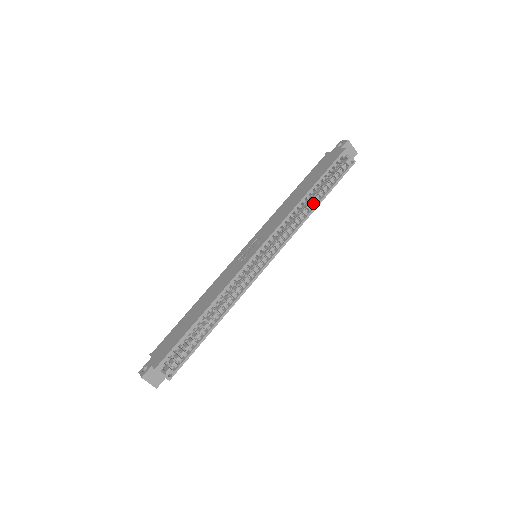
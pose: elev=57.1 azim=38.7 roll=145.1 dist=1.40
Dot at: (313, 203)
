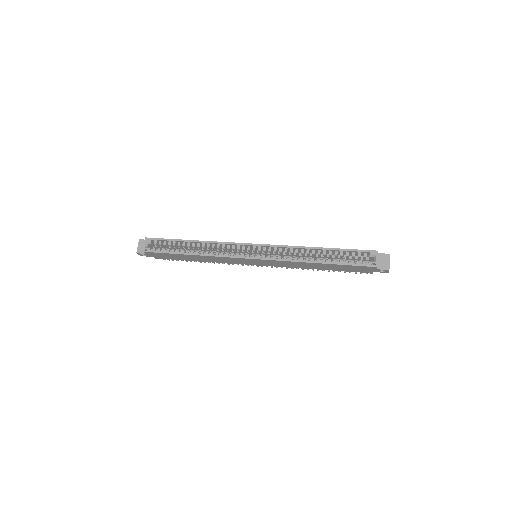
Dot at: (318, 259)
